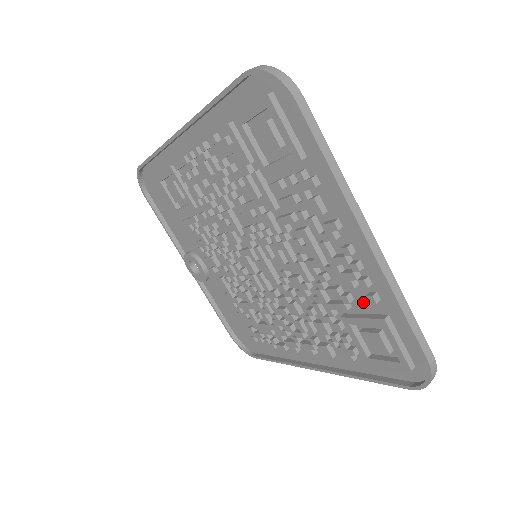
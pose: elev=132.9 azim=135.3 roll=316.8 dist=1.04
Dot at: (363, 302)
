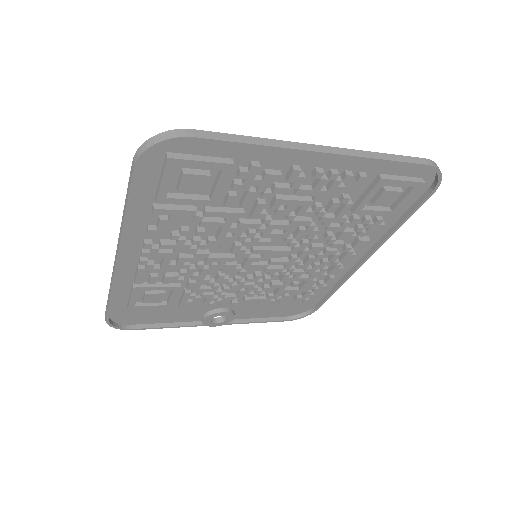
Dot at: (356, 188)
